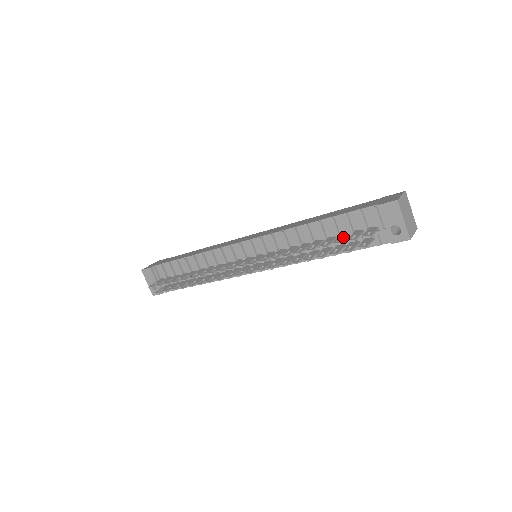
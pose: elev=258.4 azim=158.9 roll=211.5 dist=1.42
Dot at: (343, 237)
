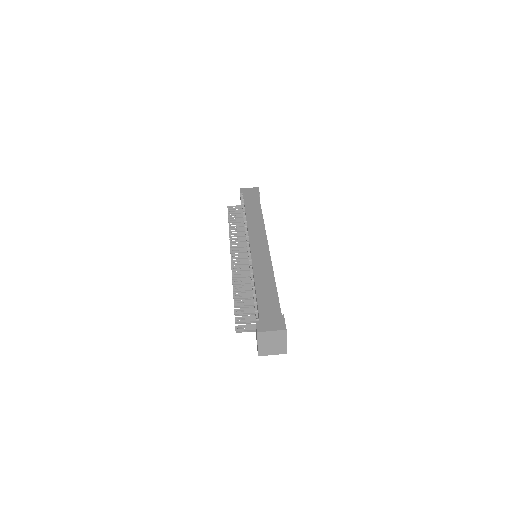
Dot at: (248, 311)
